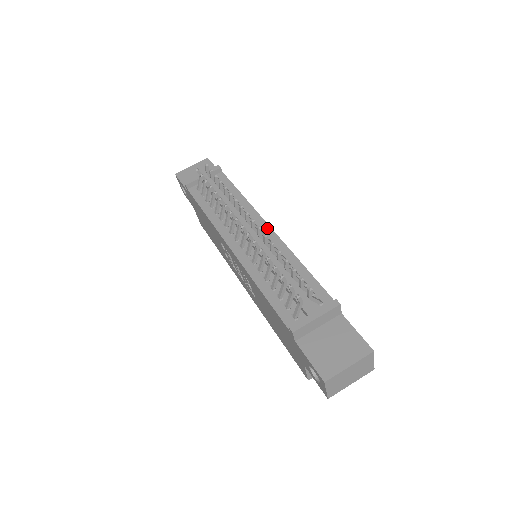
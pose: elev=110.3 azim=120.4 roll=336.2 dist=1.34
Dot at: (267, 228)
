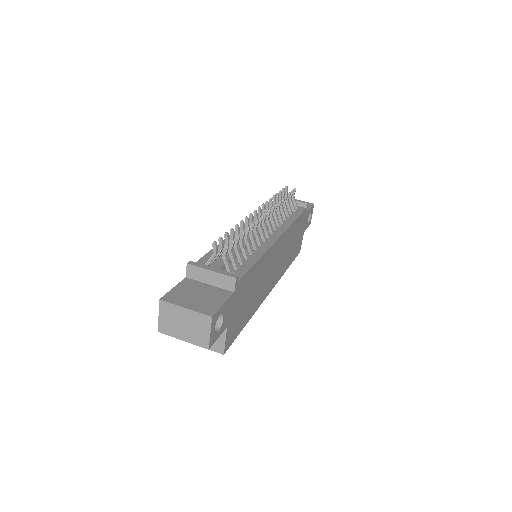
Dot at: (276, 236)
